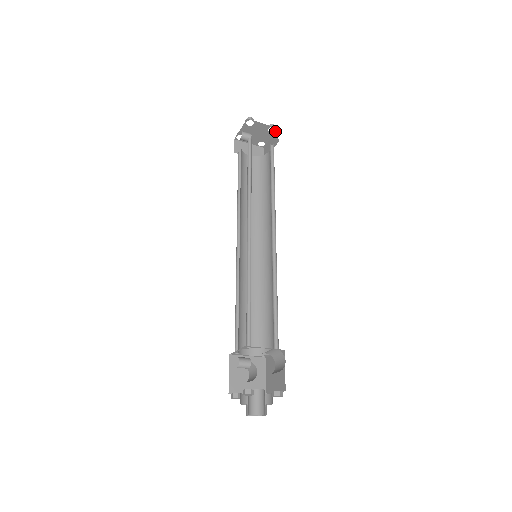
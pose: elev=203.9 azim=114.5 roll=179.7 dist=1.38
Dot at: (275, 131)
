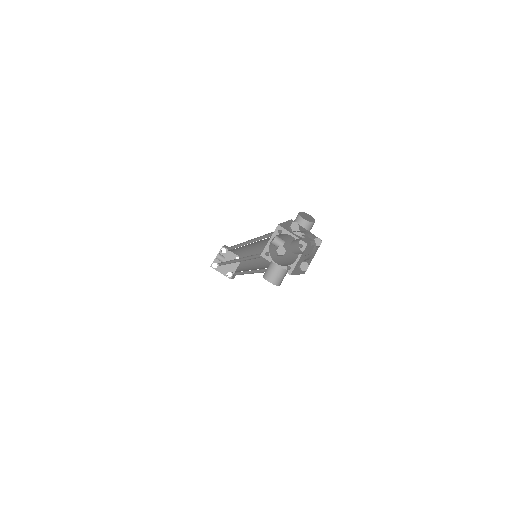
Dot at: occluded
